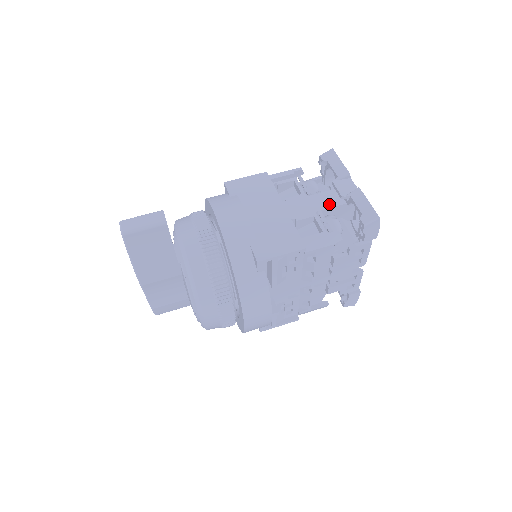
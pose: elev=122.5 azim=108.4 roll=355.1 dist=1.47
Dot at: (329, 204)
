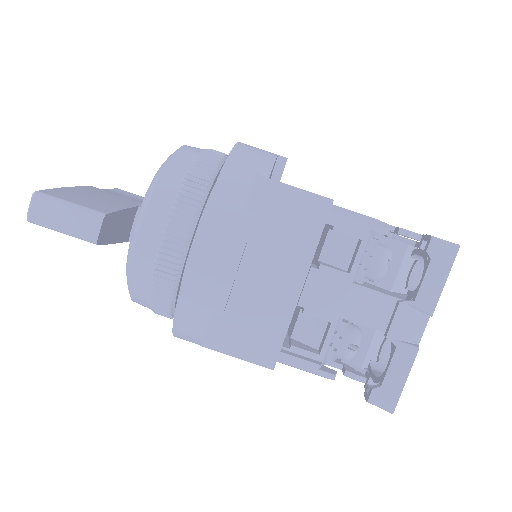
Dot at: (368, 319)
